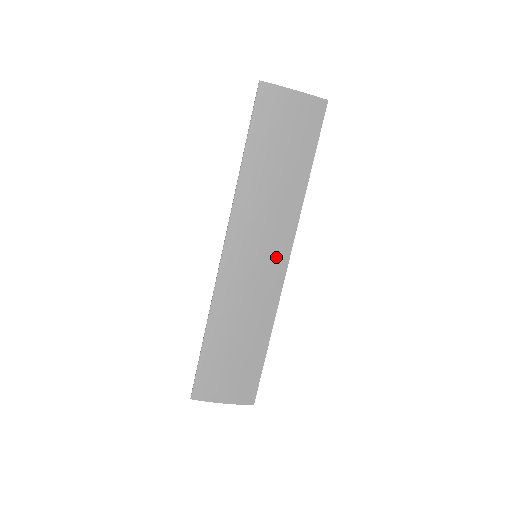
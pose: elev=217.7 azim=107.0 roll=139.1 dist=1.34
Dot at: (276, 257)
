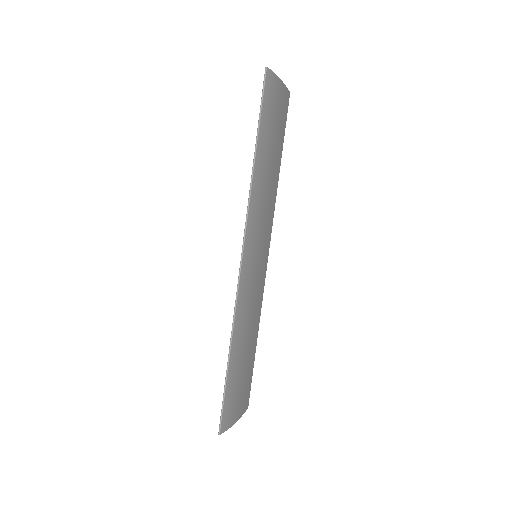
Dot at: (265, 253)
